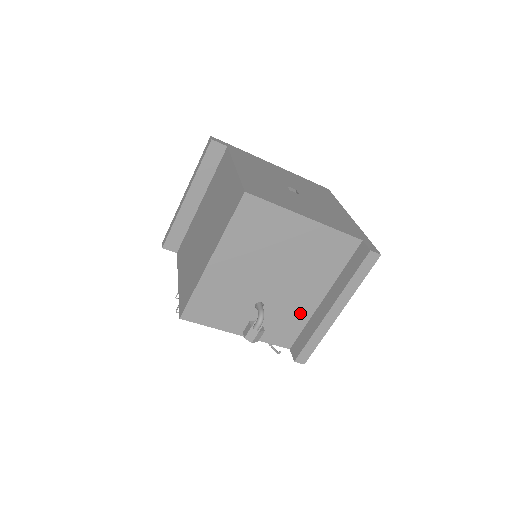
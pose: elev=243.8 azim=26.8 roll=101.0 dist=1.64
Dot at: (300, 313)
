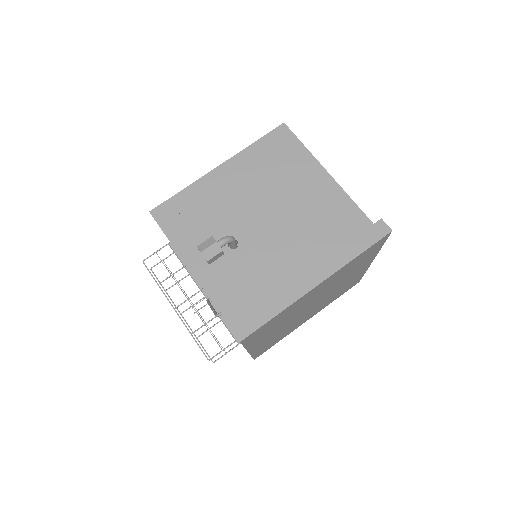
Dot at: (271, 282)
